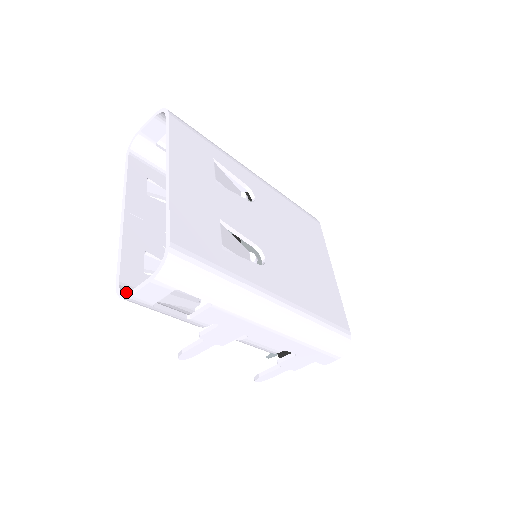
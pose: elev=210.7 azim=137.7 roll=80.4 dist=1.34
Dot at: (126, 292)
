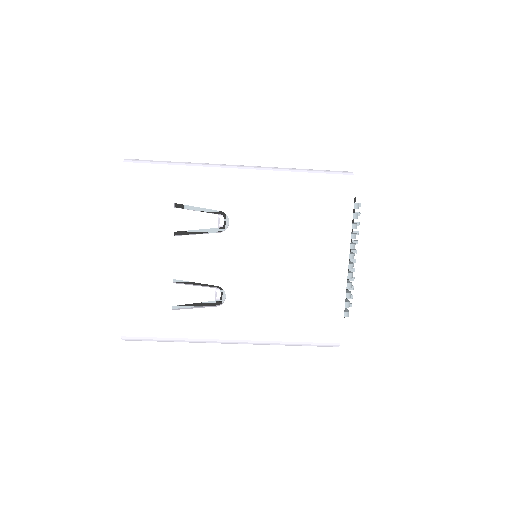
Dot at: occluded
